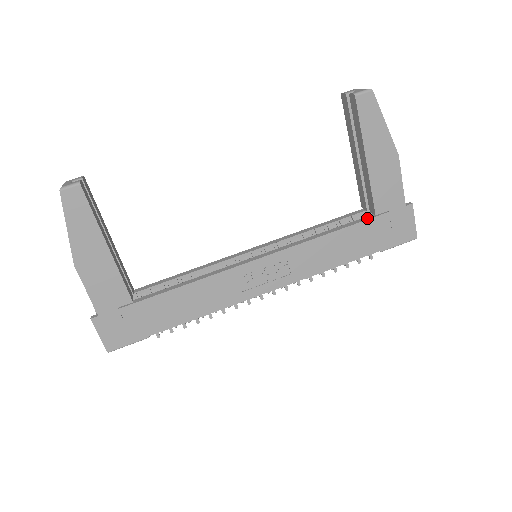
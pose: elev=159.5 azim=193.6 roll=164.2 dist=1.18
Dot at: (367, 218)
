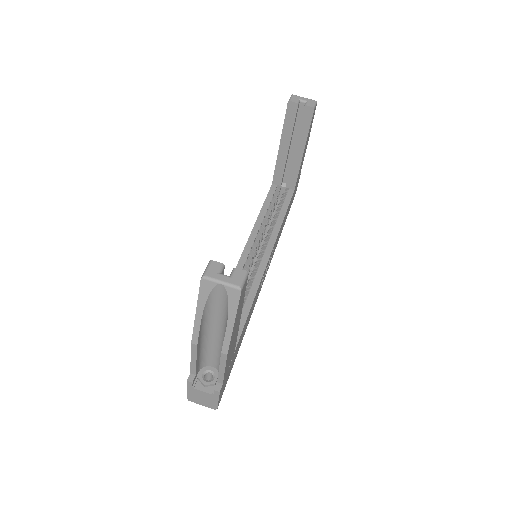
Dot at: (291, 194)
